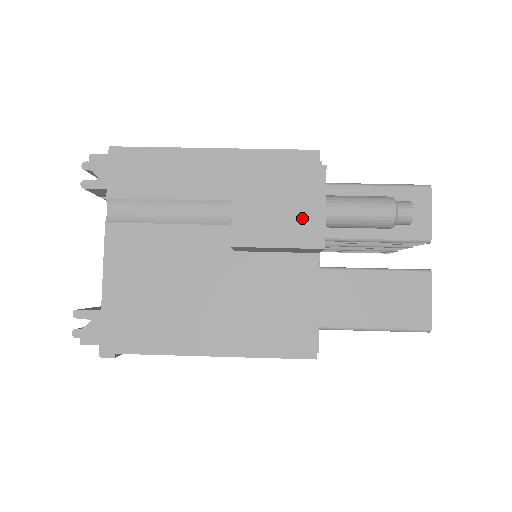
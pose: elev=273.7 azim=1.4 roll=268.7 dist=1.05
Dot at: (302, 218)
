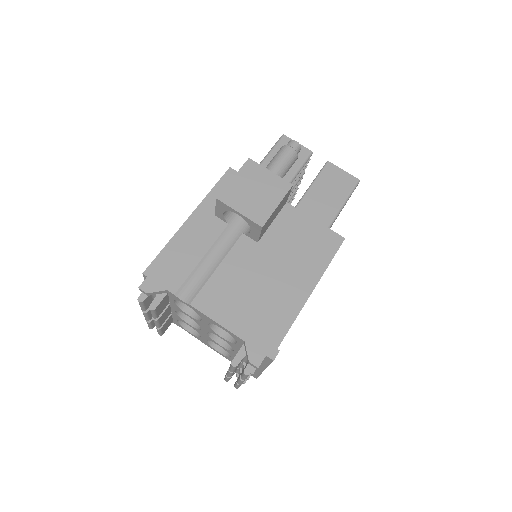
Dot at: (270, 185)
